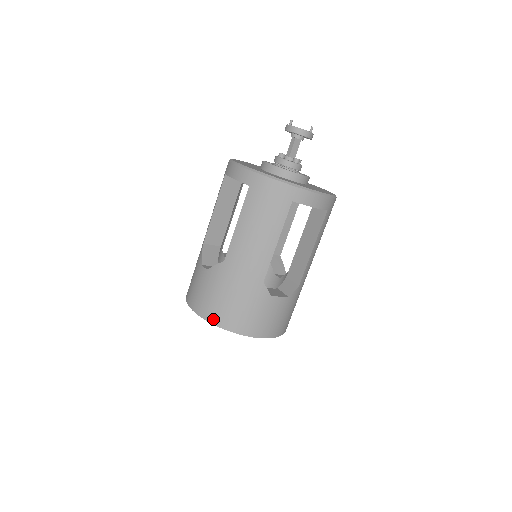
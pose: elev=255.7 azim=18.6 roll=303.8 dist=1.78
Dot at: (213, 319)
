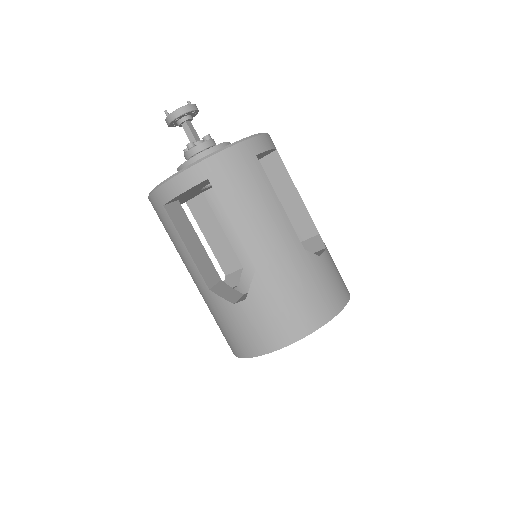
Dot at: (301, 332)
